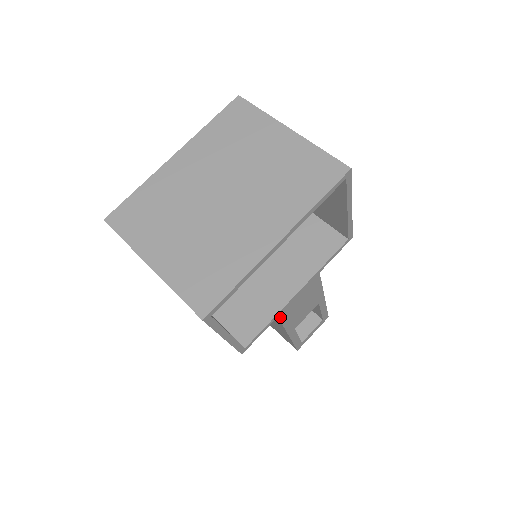
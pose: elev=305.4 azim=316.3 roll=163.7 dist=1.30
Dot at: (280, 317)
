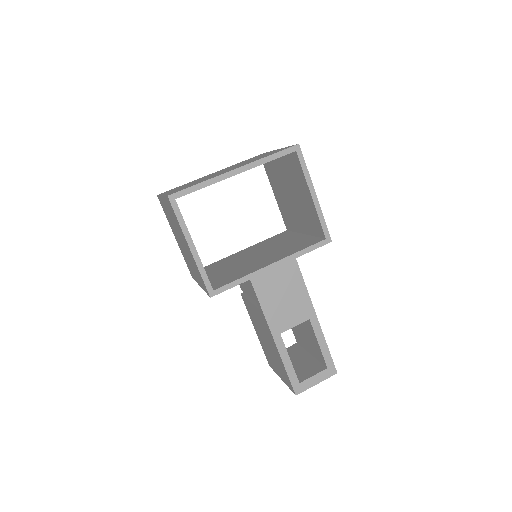
Dot at: (254, 285)
